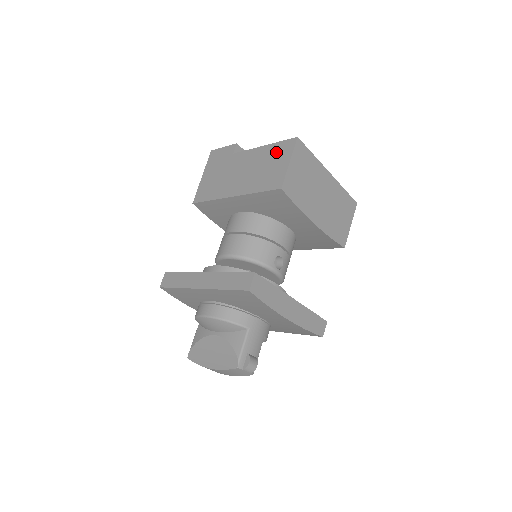
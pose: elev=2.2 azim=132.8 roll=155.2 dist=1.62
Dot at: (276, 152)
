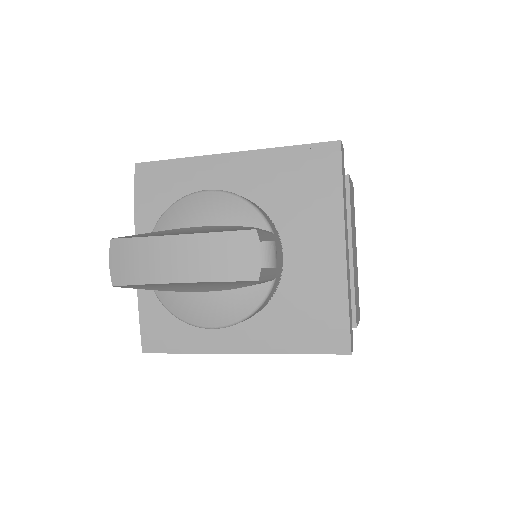
Dot at: occluded
